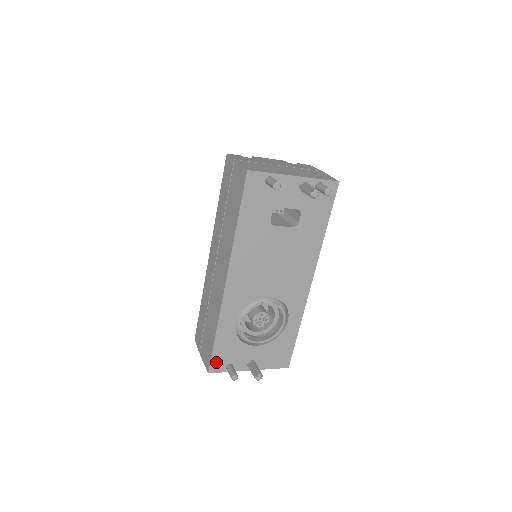
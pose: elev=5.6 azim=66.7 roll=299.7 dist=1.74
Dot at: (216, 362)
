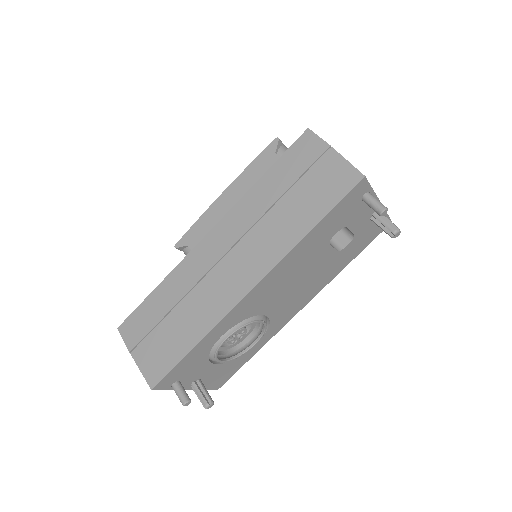
Dot at: (169, 377)
